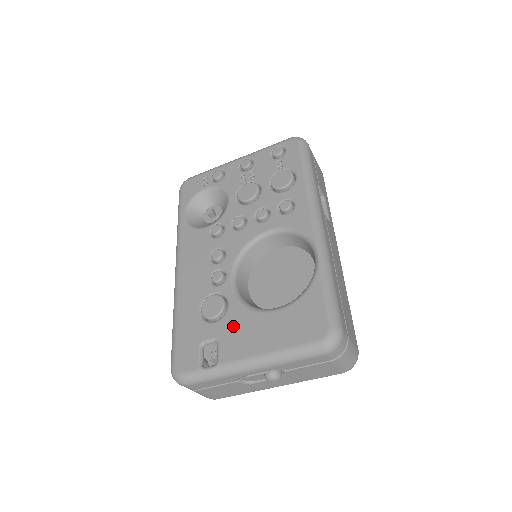
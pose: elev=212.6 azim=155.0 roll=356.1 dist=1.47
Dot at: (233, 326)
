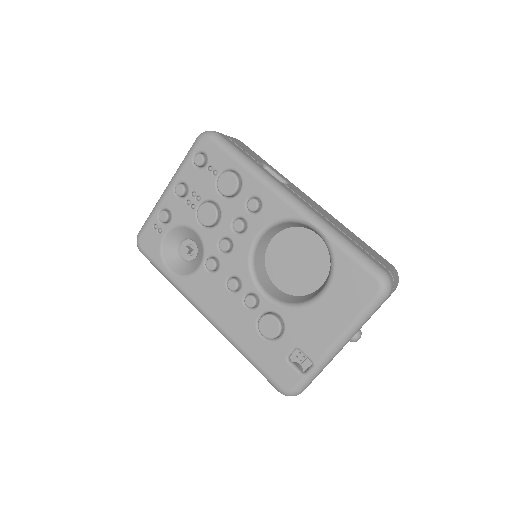
Dot at: (300, 329)
